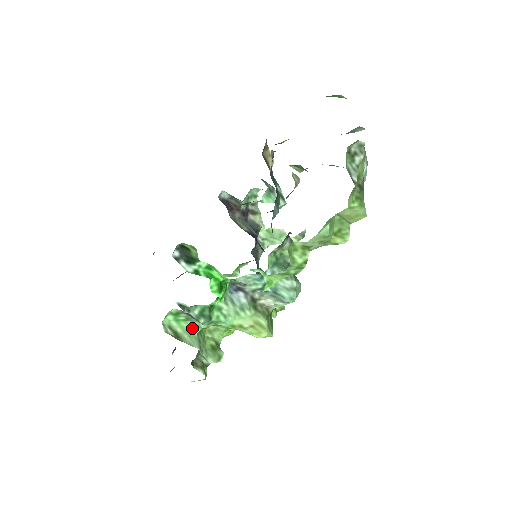
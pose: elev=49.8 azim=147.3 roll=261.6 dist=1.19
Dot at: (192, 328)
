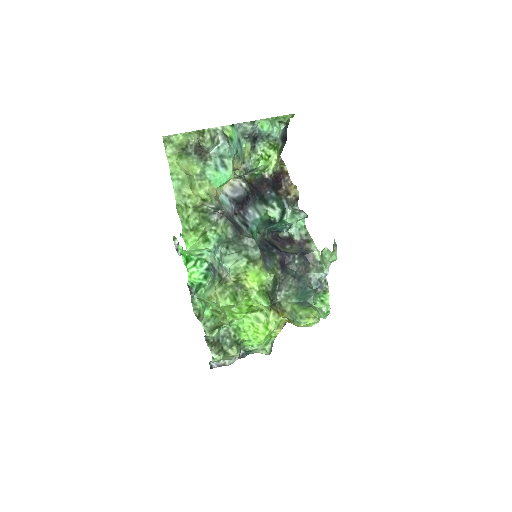
Dot at: (205, 309)
